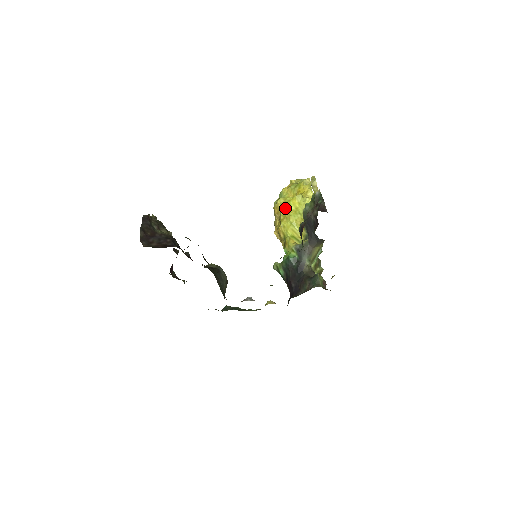
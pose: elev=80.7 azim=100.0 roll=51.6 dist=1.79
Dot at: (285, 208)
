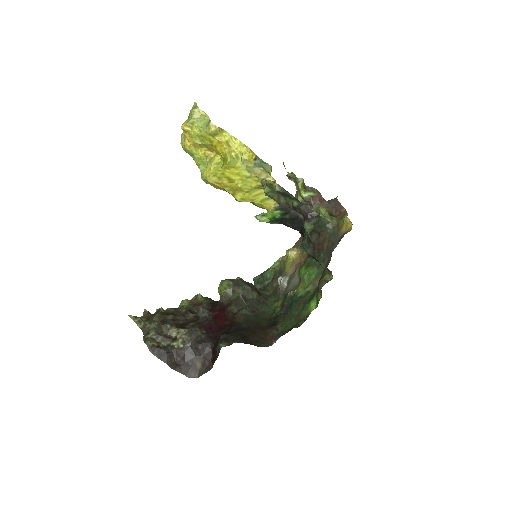
Dot at: (226, 184)
